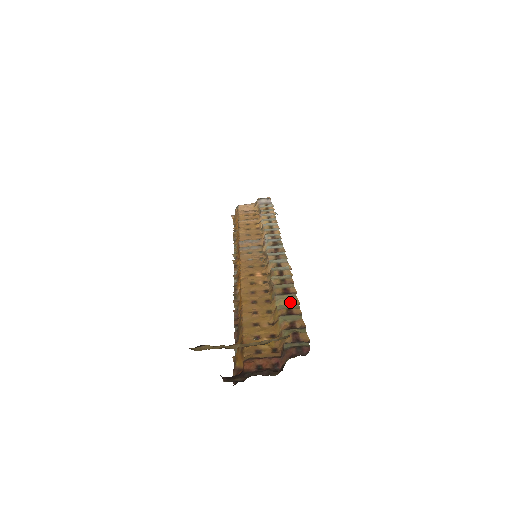
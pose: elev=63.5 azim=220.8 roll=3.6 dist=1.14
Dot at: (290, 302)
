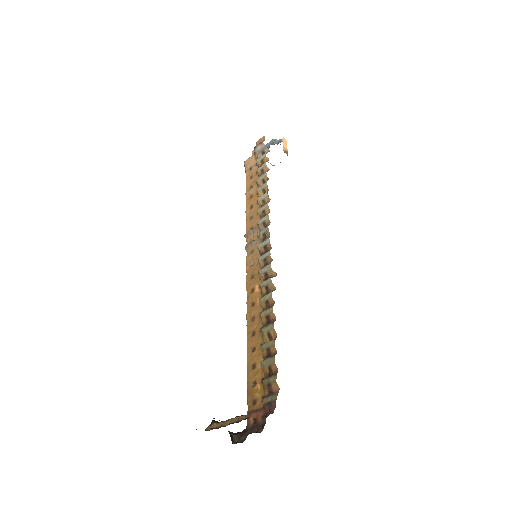
Dot at: (271, 335)
